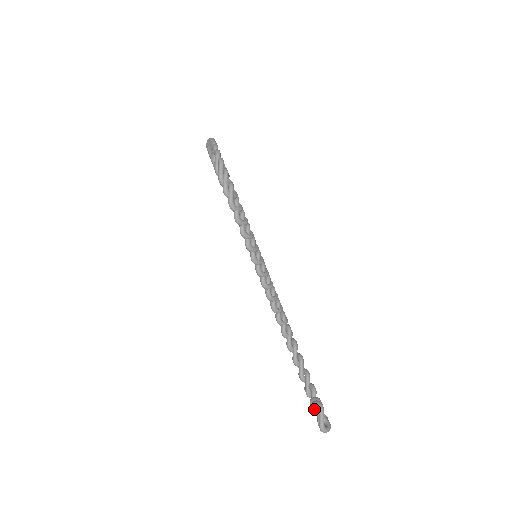
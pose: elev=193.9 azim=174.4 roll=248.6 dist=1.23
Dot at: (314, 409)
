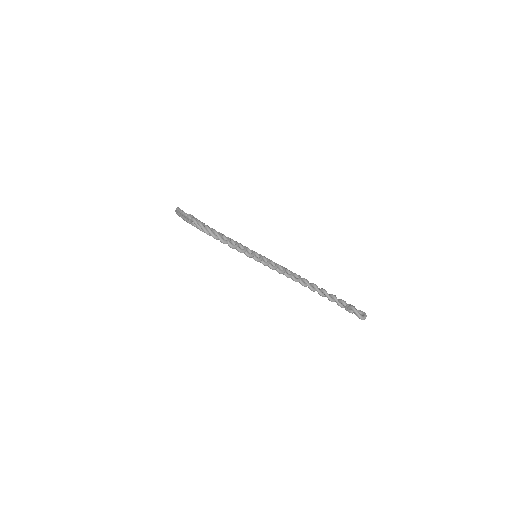
Dot at: (350, 312)
